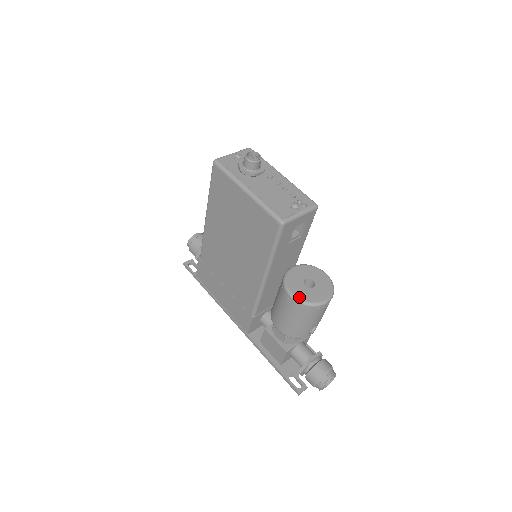
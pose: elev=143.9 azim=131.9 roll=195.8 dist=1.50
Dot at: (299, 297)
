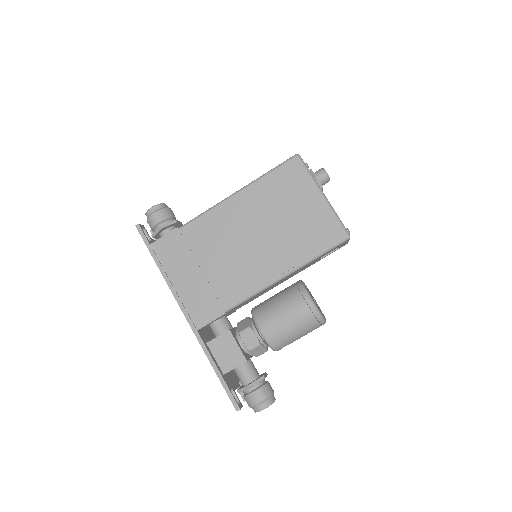
Dot at: occluded
